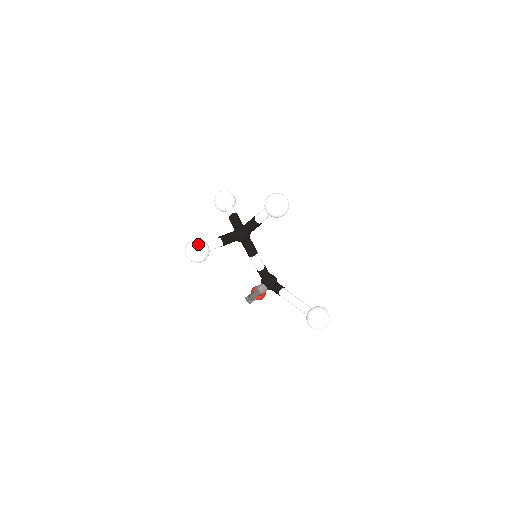
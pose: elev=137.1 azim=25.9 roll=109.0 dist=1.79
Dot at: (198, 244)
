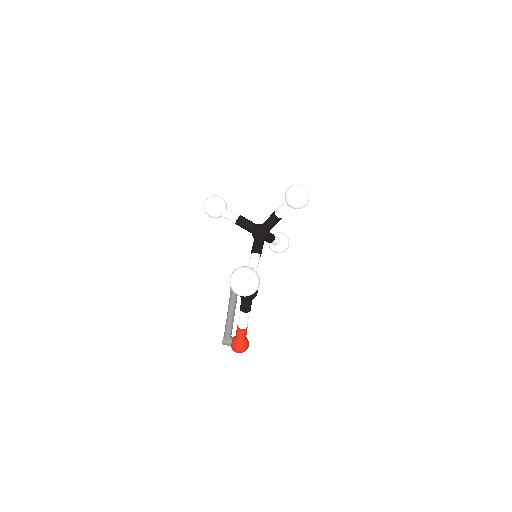
Dot at: (219, 196)
